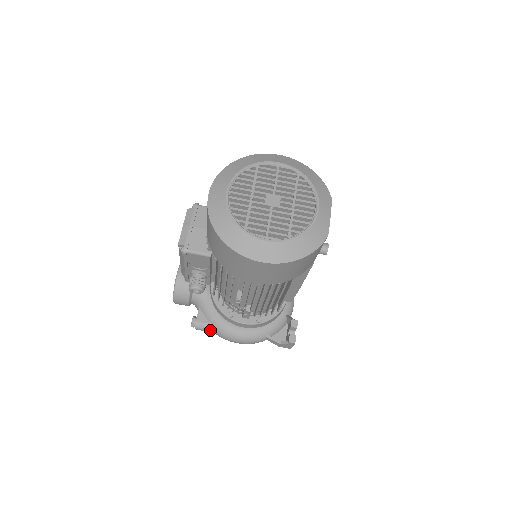
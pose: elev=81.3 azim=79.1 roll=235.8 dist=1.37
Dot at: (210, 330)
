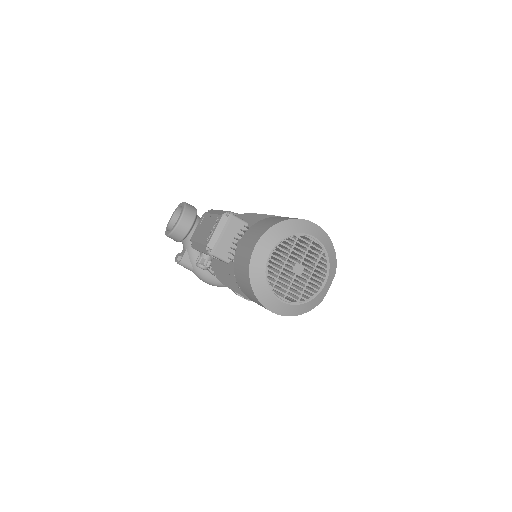
Dot at: (189, 269)
